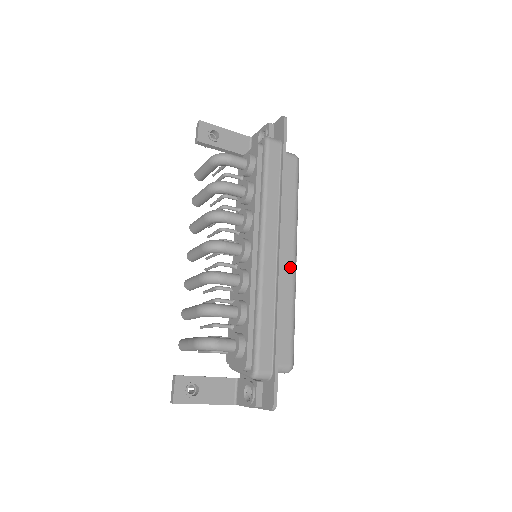
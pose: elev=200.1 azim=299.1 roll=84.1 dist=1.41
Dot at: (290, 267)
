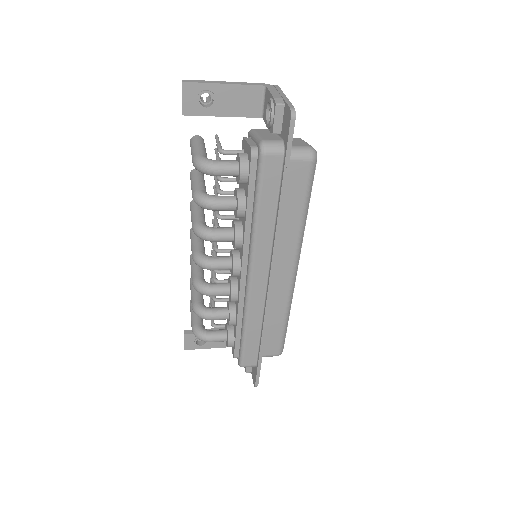
Dot at: (286, 284)
